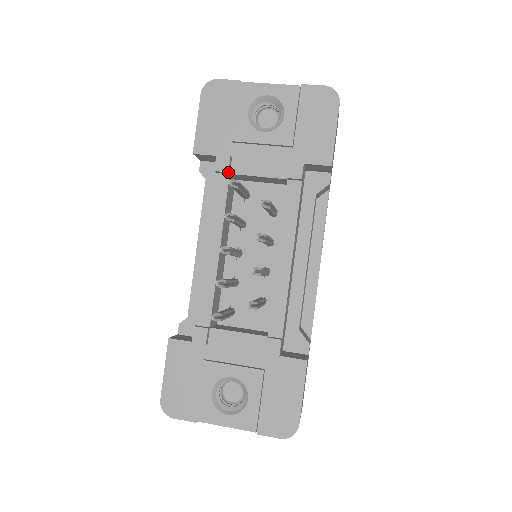
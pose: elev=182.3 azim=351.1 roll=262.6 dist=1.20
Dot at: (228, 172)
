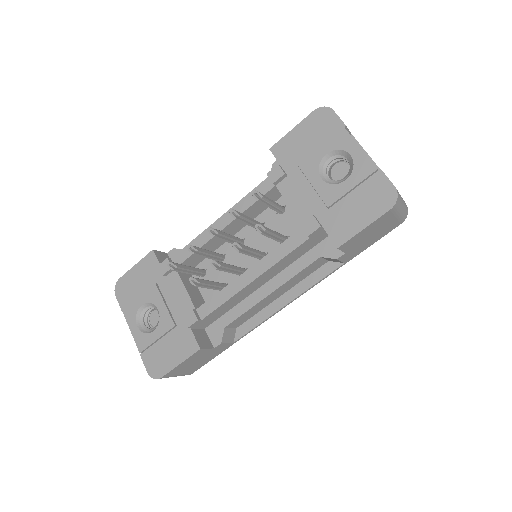
Dot at: (273, 183)
